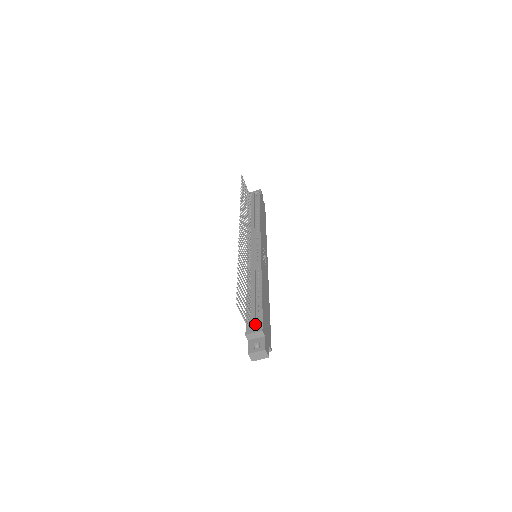
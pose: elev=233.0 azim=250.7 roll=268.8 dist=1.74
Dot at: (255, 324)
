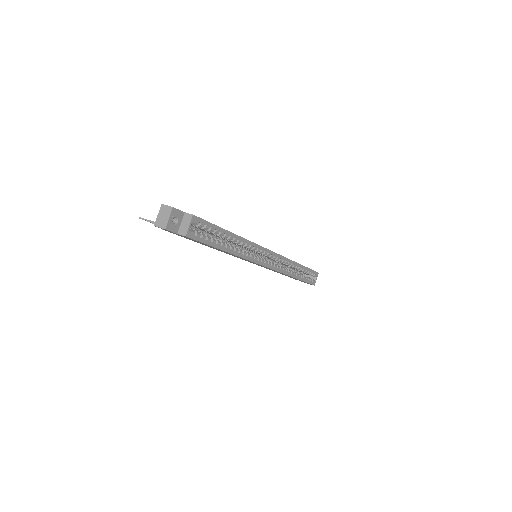
Dot at: occluded
